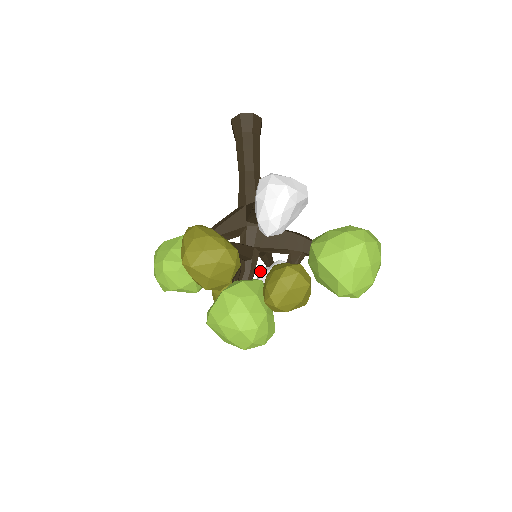
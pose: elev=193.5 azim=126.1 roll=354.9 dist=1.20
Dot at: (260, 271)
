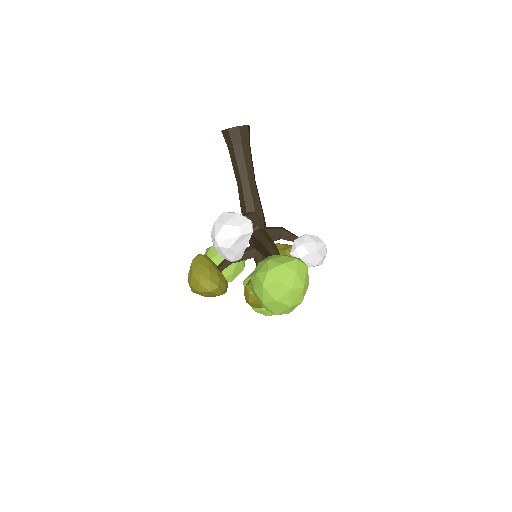
Dot at: occluded
